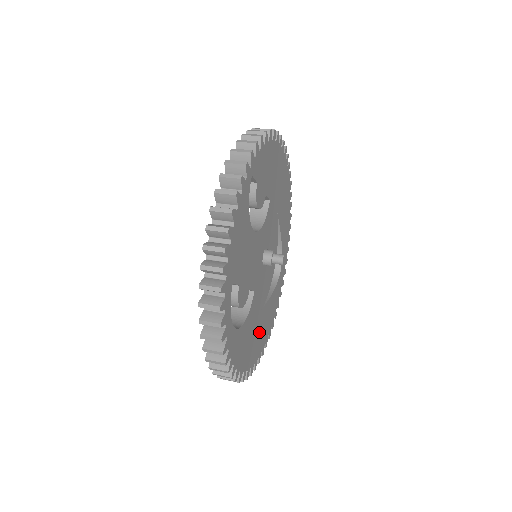
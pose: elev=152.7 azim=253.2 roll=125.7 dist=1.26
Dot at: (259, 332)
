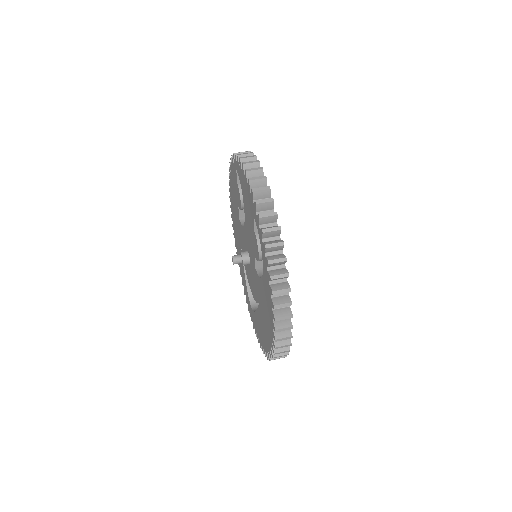
Dot at: occluded
